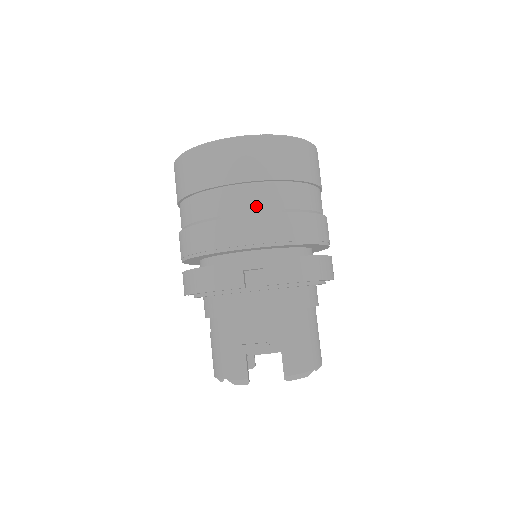
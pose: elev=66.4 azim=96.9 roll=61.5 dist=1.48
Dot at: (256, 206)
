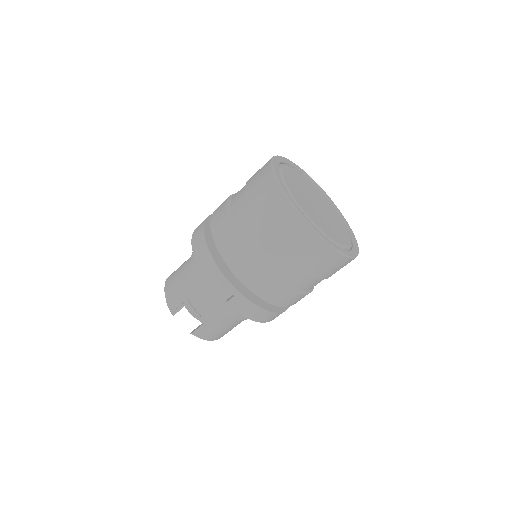
Dot at: (270, 266)
